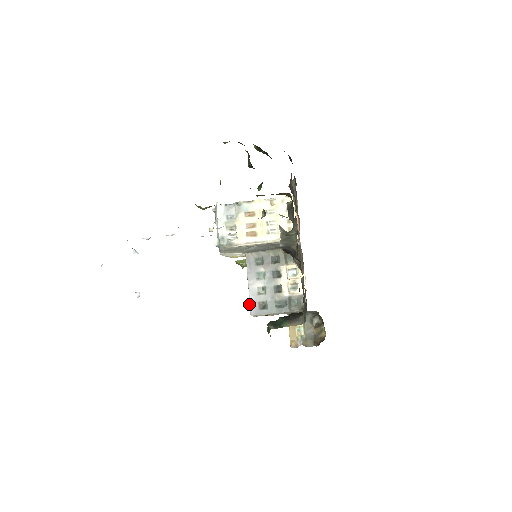
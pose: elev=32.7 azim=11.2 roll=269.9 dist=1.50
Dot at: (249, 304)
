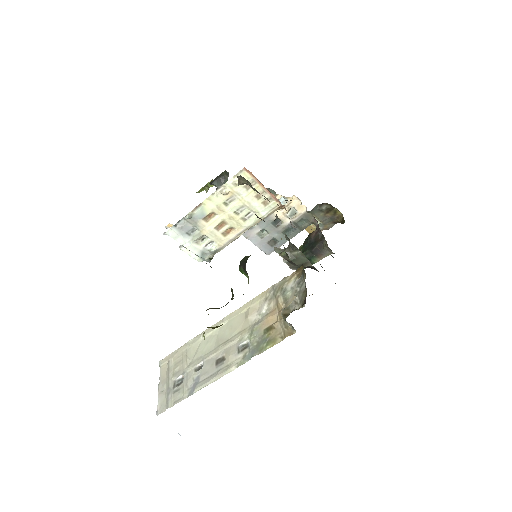
Dot at: occluded
